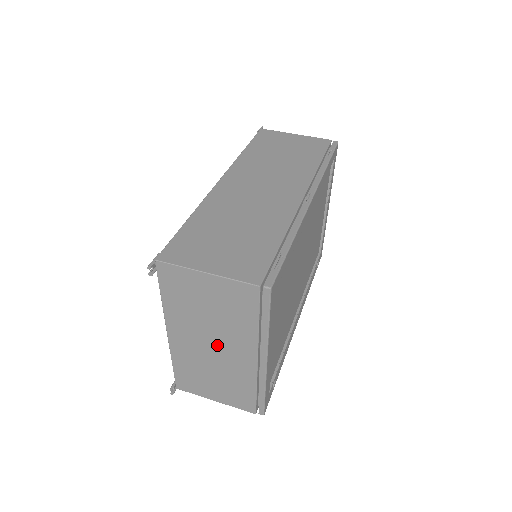
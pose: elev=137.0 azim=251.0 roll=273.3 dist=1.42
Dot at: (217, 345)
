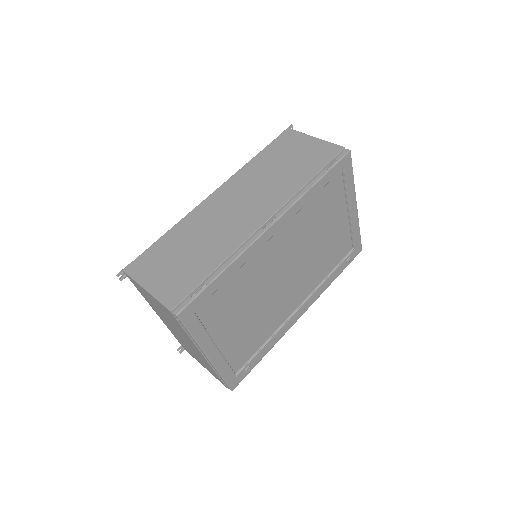
Dot at: (181, 335)
